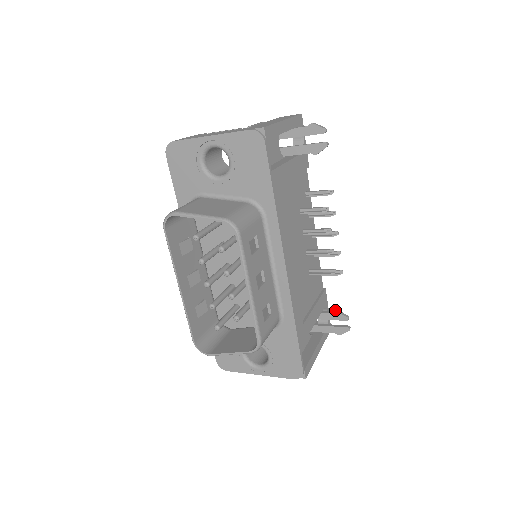
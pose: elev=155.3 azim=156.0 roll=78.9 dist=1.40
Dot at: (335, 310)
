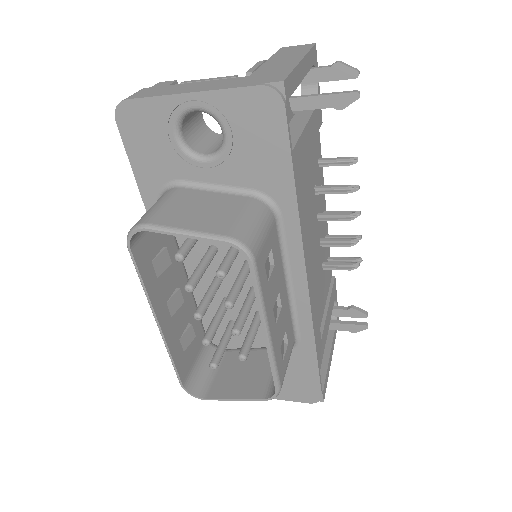
Dot at: occluded
